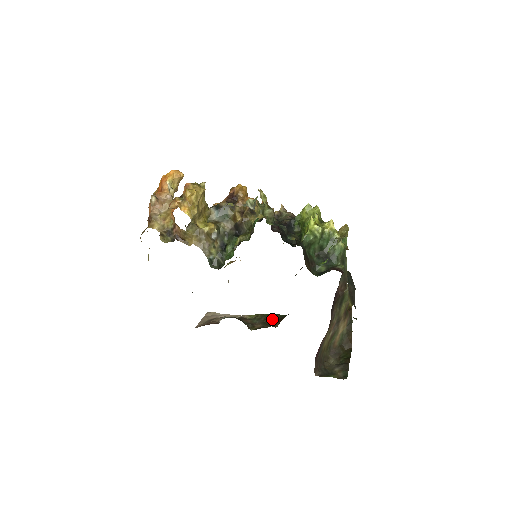
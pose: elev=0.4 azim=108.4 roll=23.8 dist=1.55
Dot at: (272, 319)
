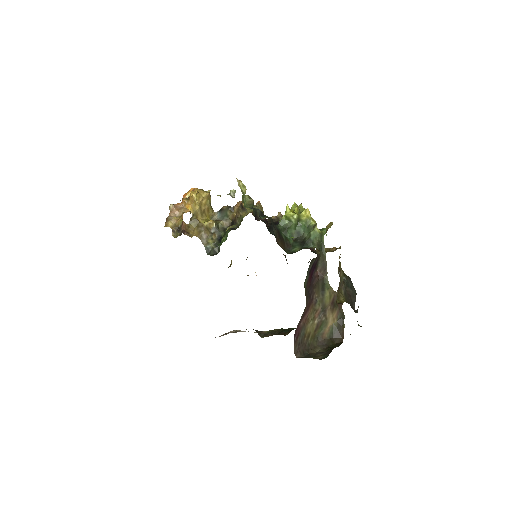
Dot at: (284, 330)
